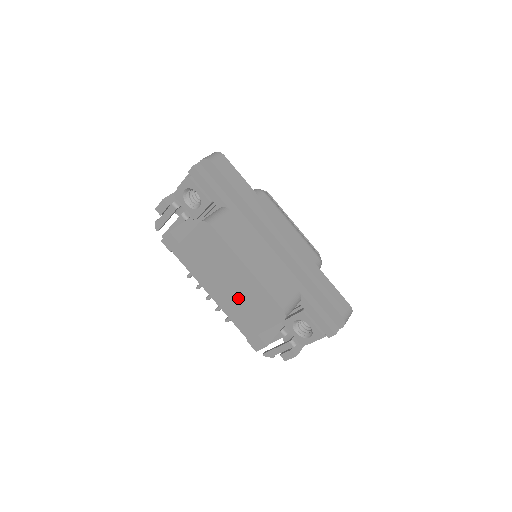
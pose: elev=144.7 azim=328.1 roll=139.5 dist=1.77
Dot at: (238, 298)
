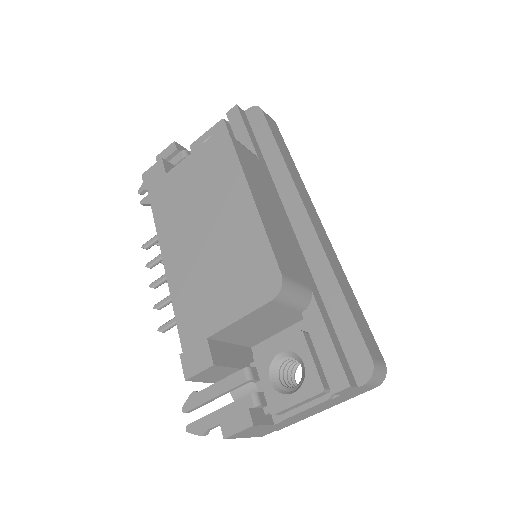
Dot at: (209, 259)
